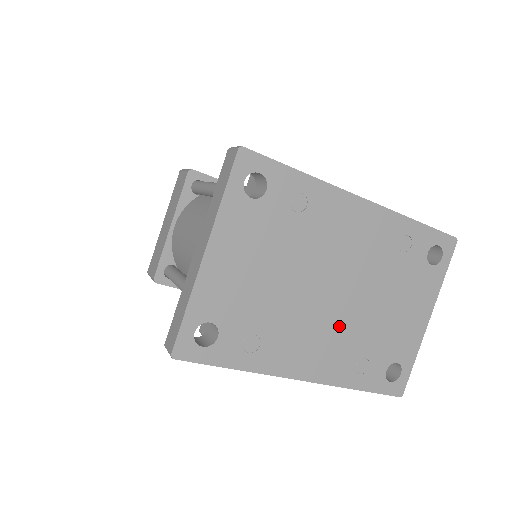
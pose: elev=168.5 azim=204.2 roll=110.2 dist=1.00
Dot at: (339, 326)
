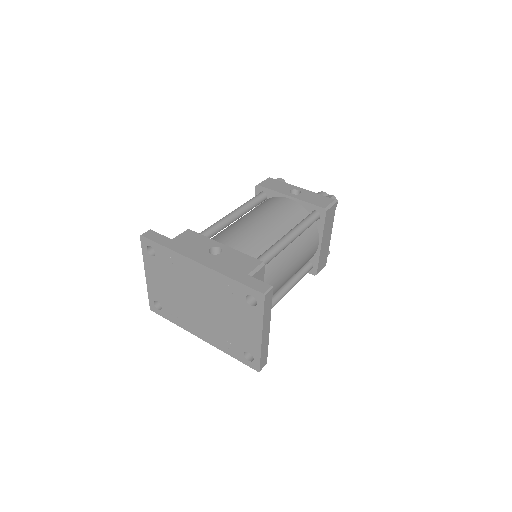
Dot at: (209, 321)
